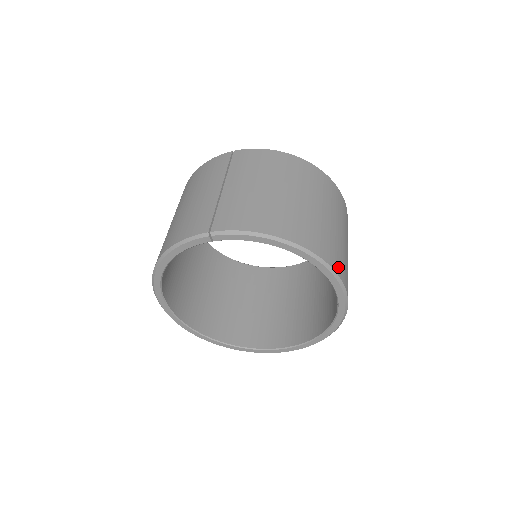
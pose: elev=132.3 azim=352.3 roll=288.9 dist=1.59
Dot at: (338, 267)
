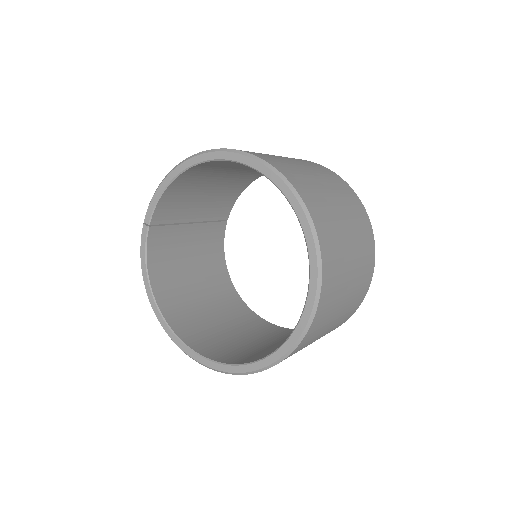
Dot at: occluded
